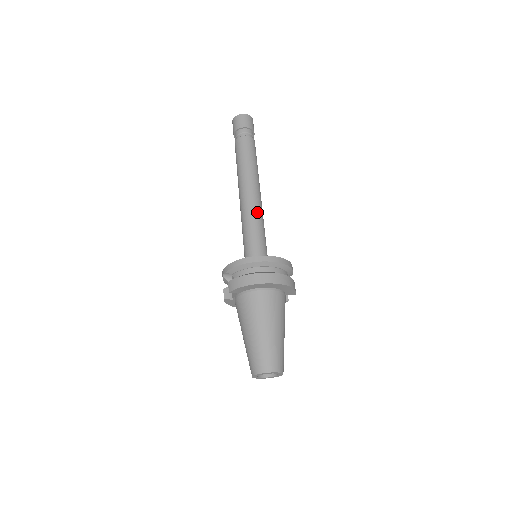
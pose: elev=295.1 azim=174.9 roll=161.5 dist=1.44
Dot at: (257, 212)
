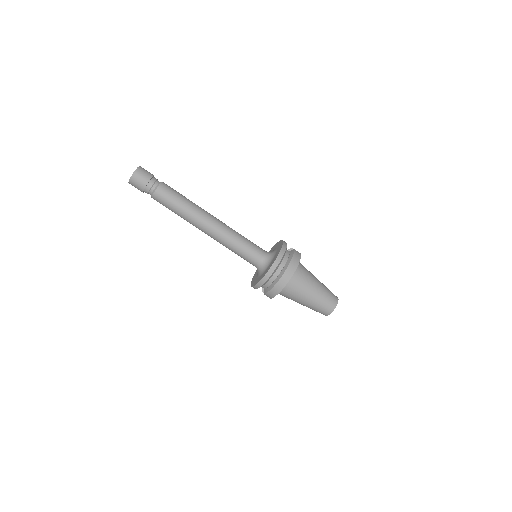
Dot at: (227, 236)
